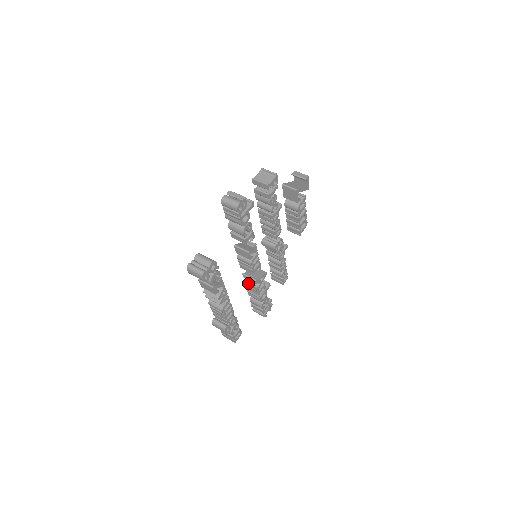
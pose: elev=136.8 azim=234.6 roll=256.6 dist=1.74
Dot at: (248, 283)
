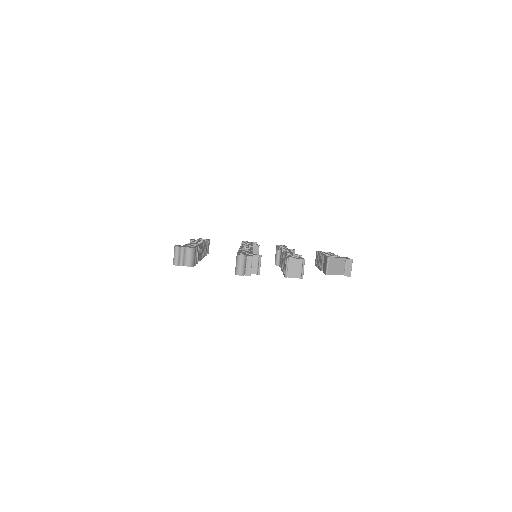
Dot at: occluded
